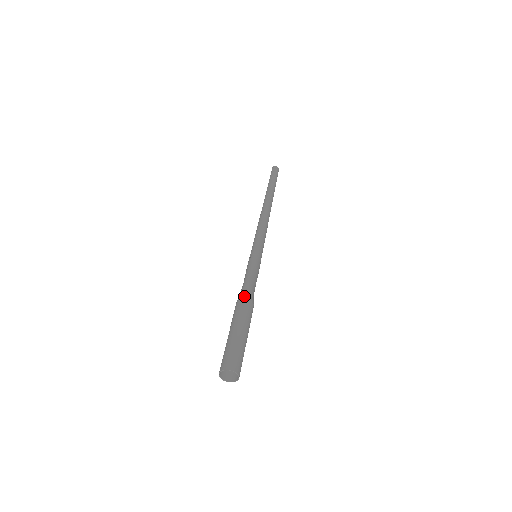
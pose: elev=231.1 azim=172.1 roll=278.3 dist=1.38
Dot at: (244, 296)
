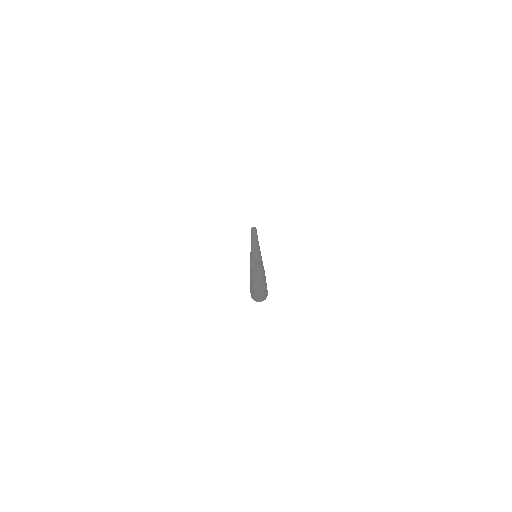
Dot at: (251, 266)
